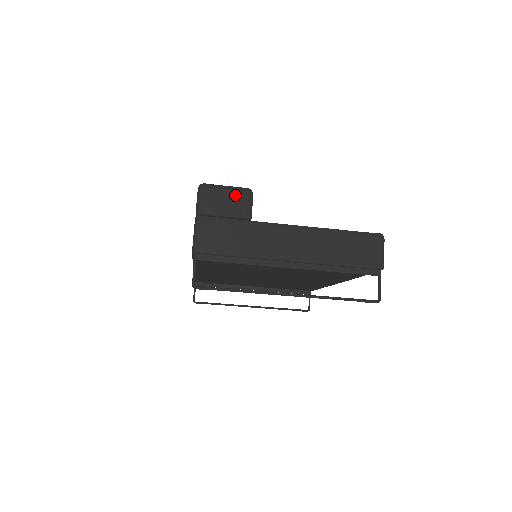
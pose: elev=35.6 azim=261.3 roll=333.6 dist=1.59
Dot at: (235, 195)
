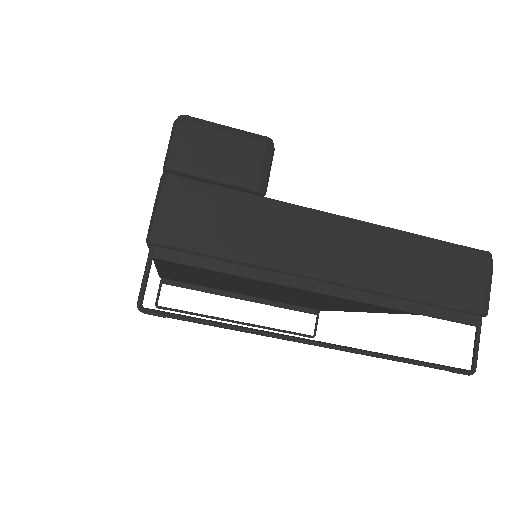
Dot at: (242, 145)
